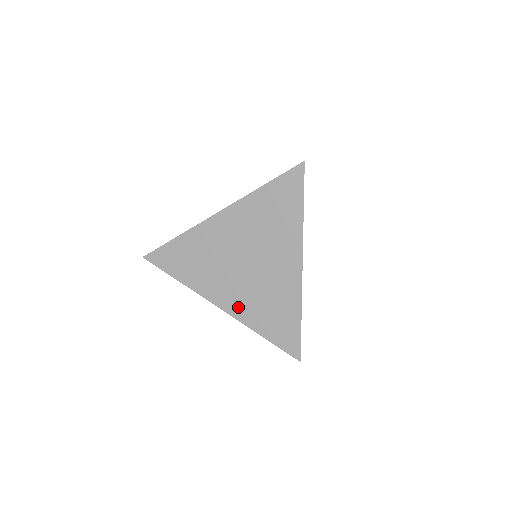
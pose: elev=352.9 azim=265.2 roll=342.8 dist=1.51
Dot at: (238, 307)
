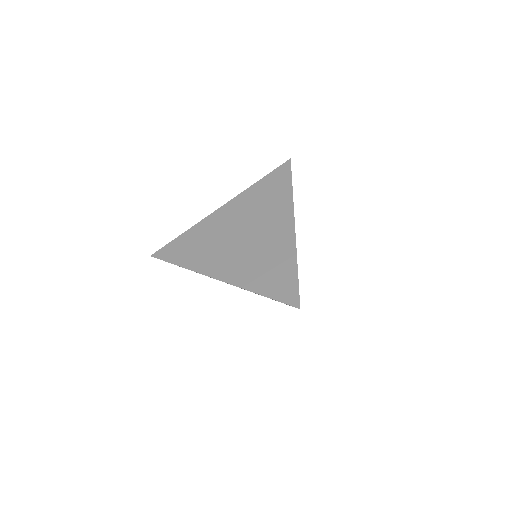
Dot at: (235, 274)
